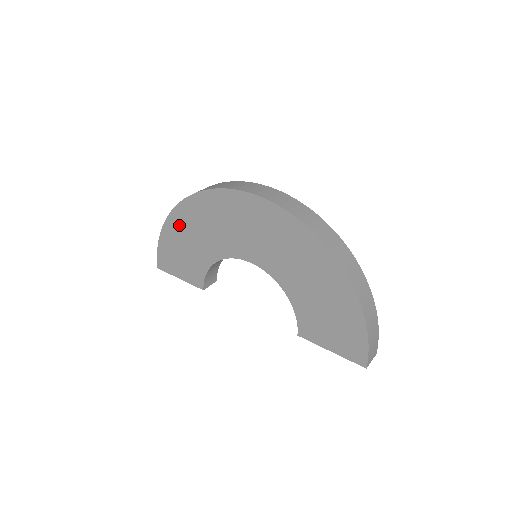
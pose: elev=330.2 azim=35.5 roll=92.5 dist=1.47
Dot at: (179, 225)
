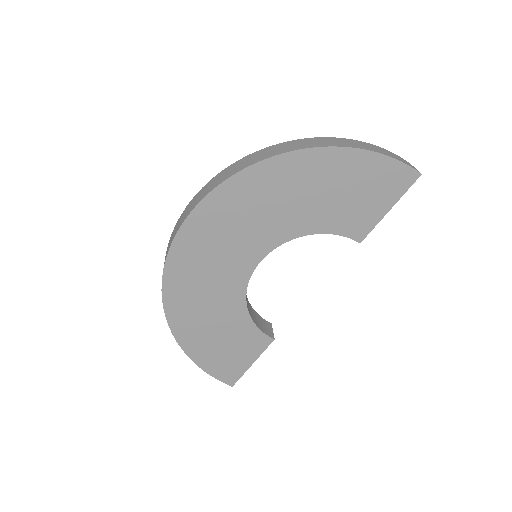
Dot at: (191, 333)
